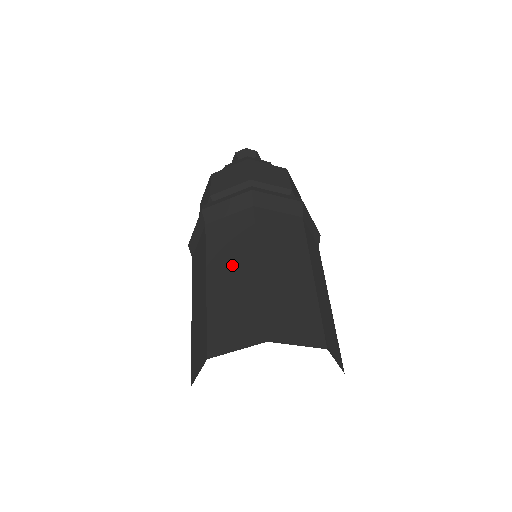
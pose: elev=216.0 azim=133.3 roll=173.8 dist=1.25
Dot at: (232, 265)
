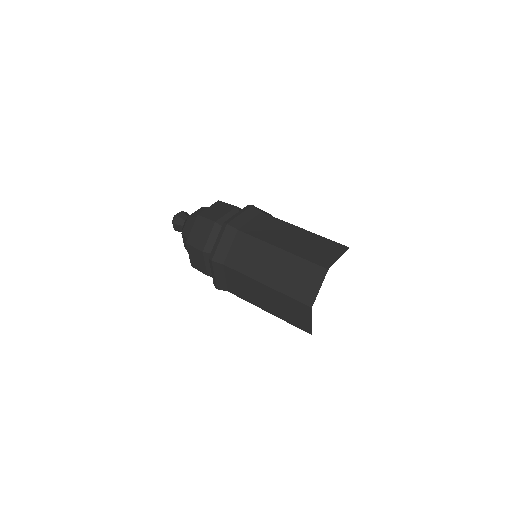
Dot at: (286, 235)
